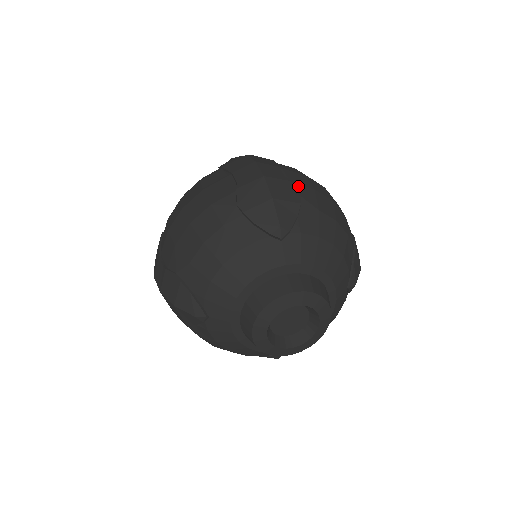
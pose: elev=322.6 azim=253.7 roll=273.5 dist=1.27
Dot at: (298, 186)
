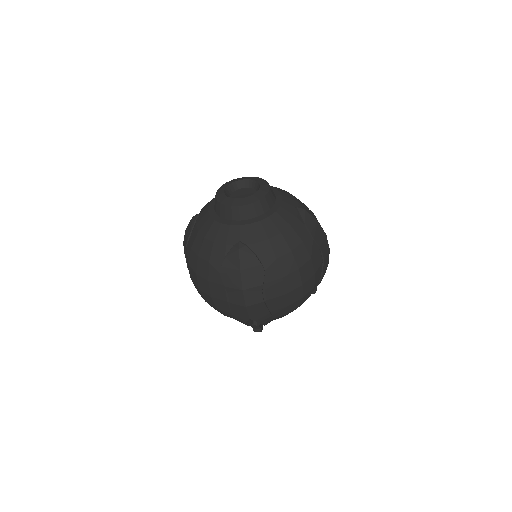
Dot at: occluded
